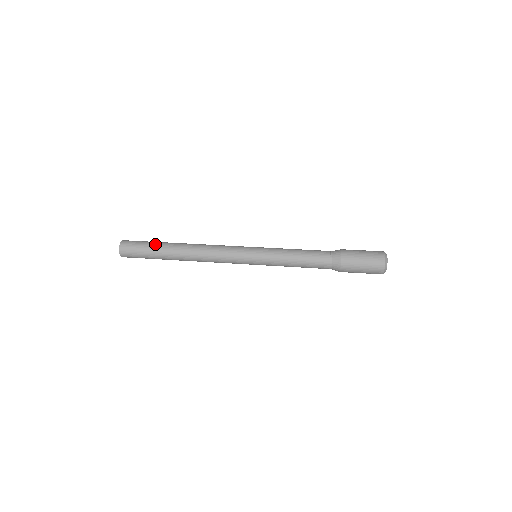
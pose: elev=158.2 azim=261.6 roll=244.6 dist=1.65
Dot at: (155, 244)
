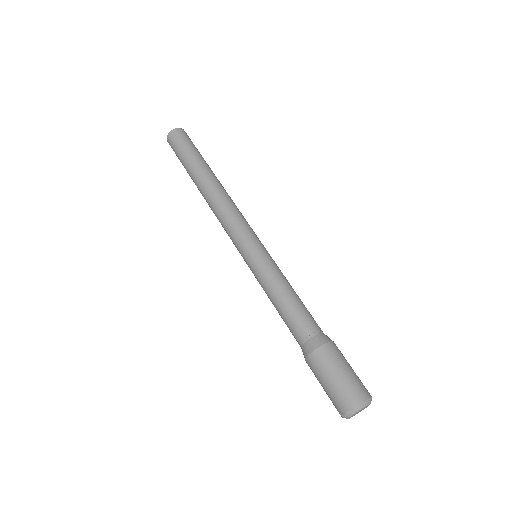
Dot at: (192, 157)
